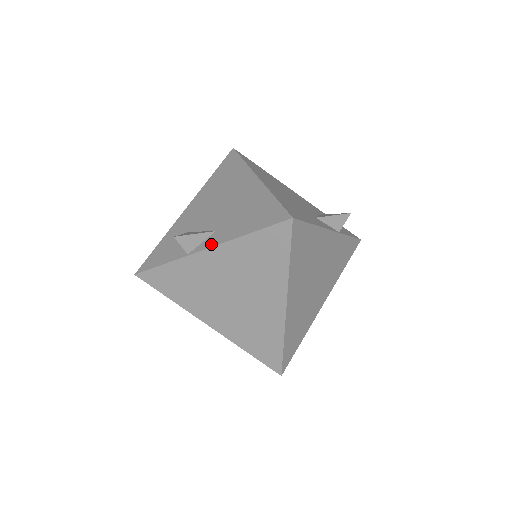
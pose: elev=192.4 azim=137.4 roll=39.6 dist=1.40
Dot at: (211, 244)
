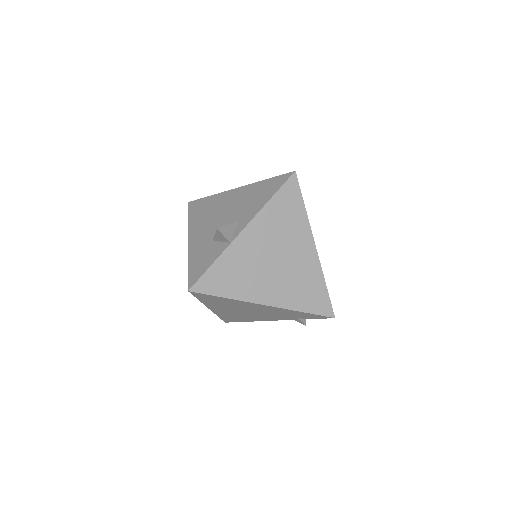
Dot at: (245, 224)
